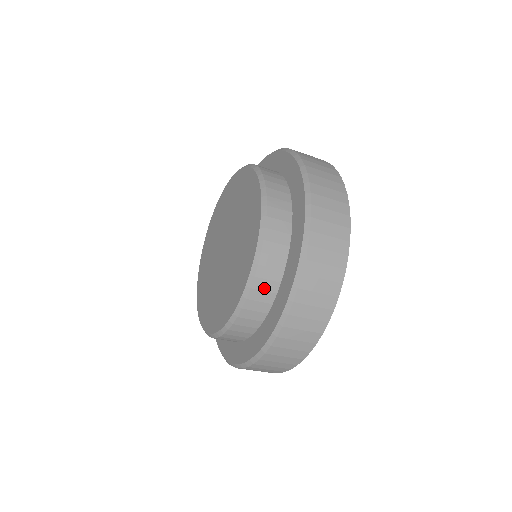
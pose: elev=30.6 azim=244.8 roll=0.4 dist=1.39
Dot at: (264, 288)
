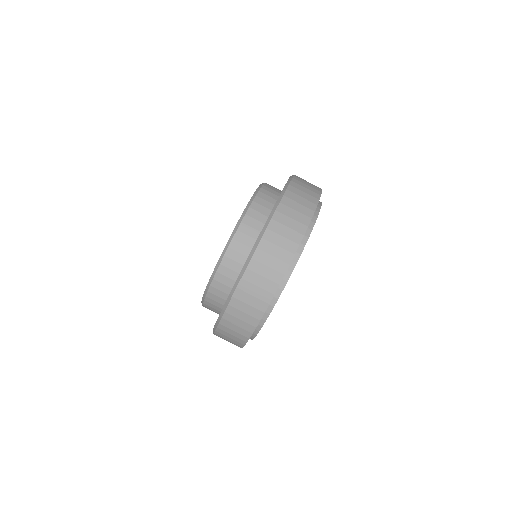
Dot at: occluded
